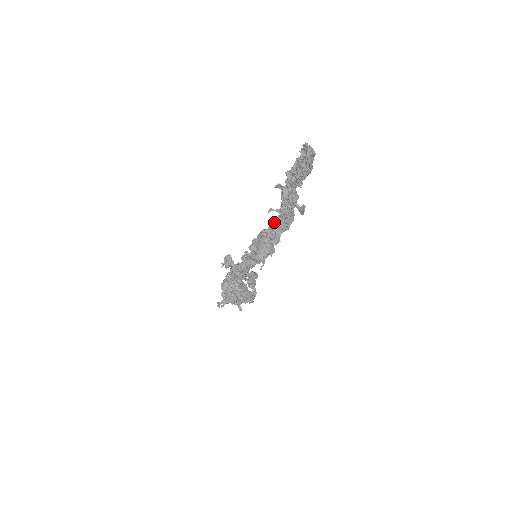
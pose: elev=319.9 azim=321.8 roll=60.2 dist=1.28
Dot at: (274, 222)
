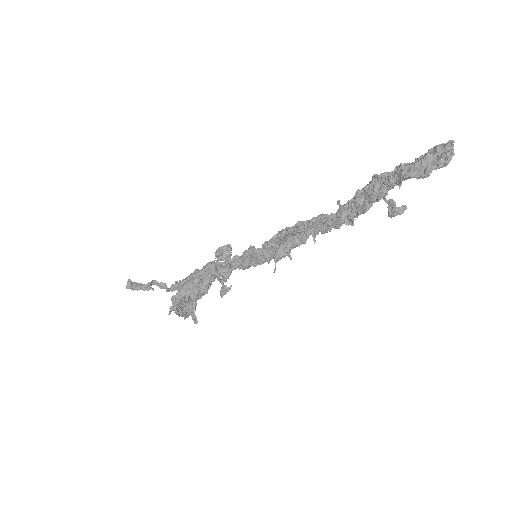
Dot at: (313, 220)
